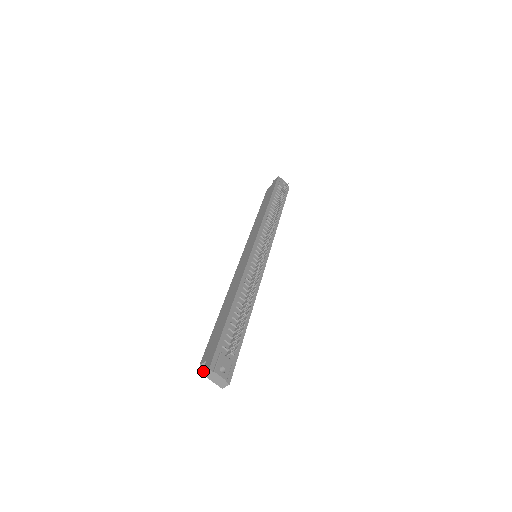
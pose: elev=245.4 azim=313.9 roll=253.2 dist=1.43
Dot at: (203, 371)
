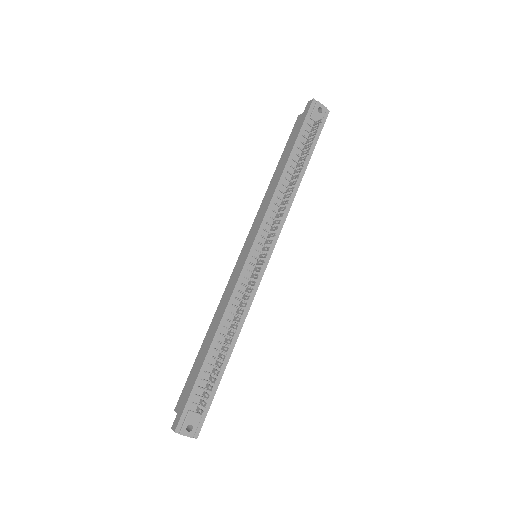
Dot at: (172, 428)
